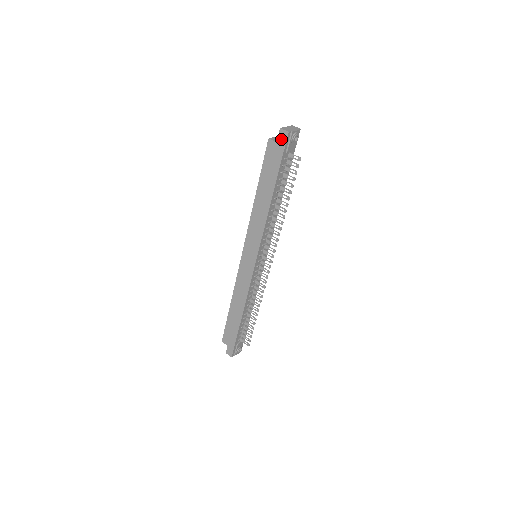
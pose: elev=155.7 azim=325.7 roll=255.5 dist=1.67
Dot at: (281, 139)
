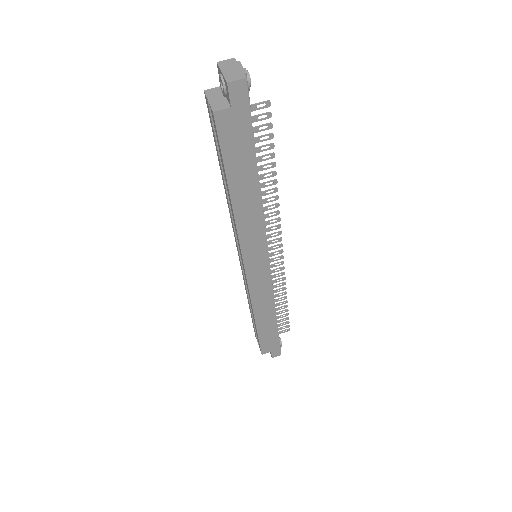
Dot at: (237, 98)
